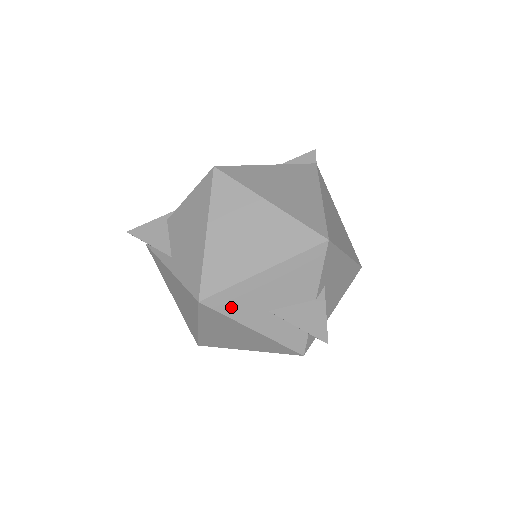
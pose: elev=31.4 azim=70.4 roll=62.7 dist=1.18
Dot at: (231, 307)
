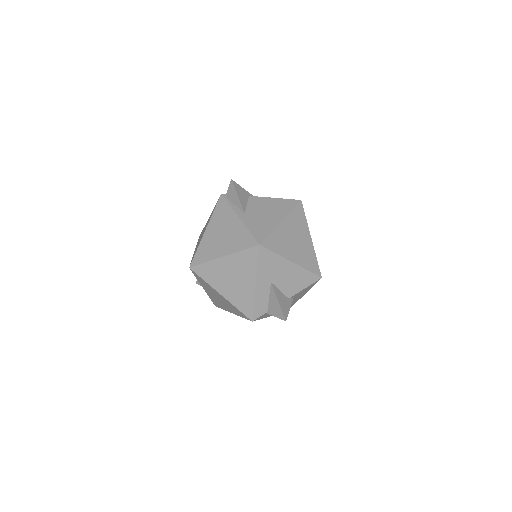
Dot at: (264, 262)
